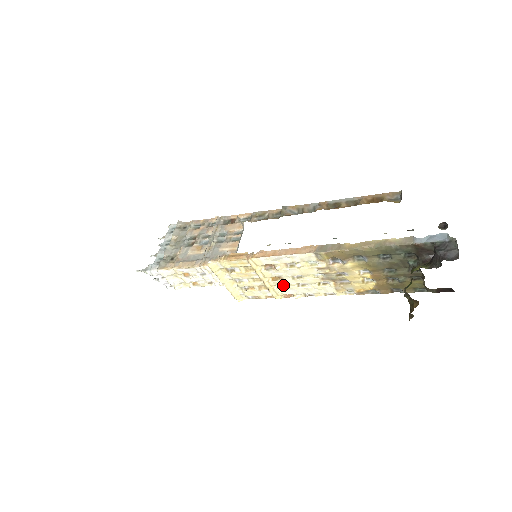
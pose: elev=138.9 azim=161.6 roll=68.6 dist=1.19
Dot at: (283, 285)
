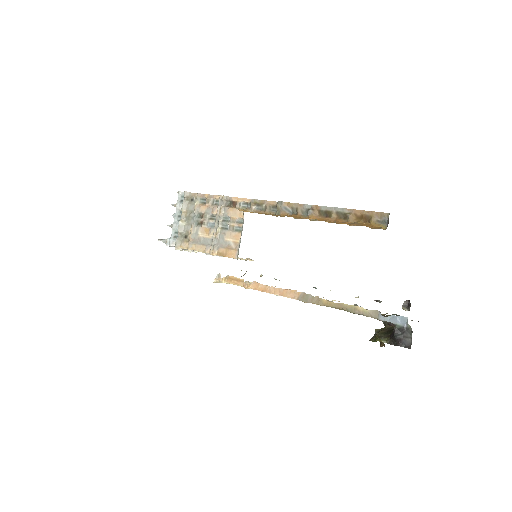
Dot at: occluded
